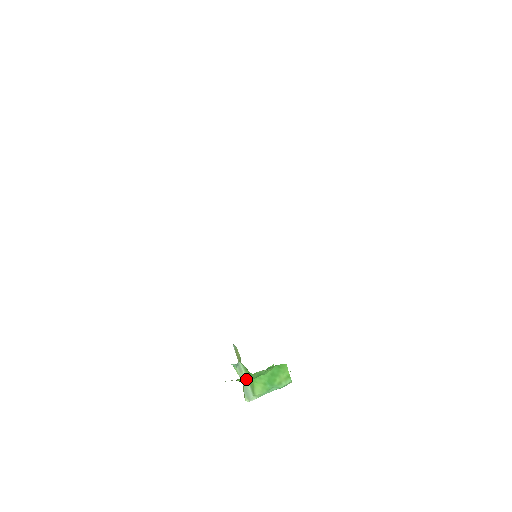
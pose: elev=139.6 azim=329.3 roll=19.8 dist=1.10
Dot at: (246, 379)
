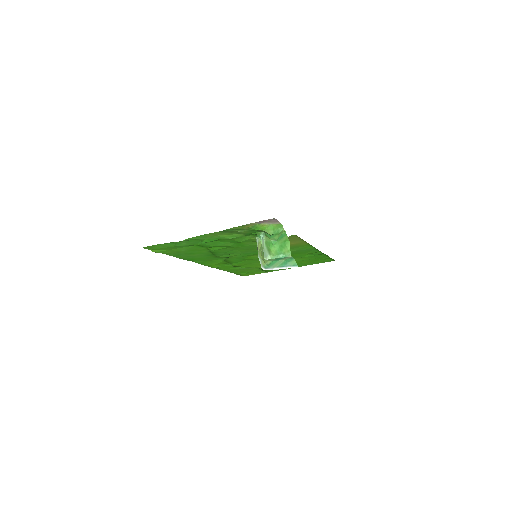
Dot at: (273, 228)
